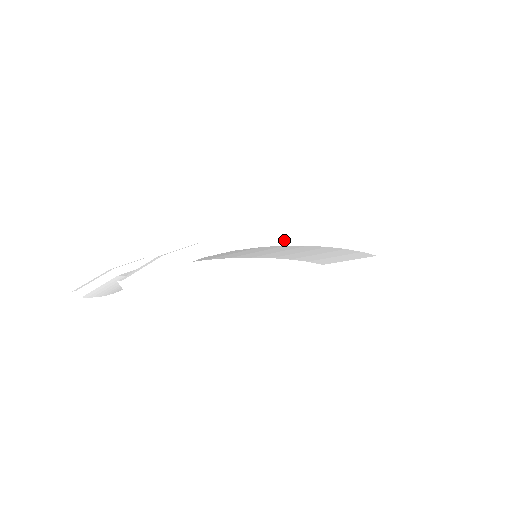
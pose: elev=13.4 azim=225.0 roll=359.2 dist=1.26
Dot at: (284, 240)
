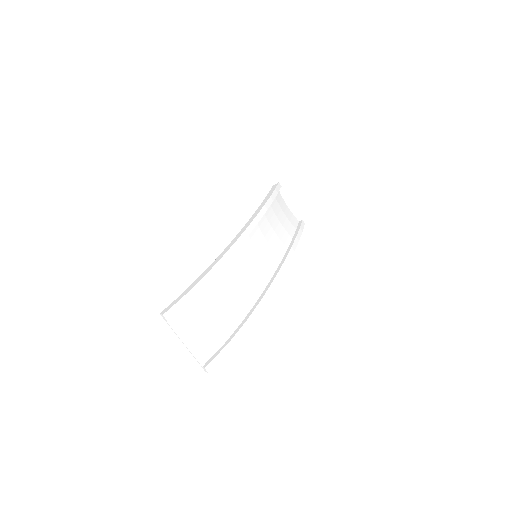
Dot at: occluded
